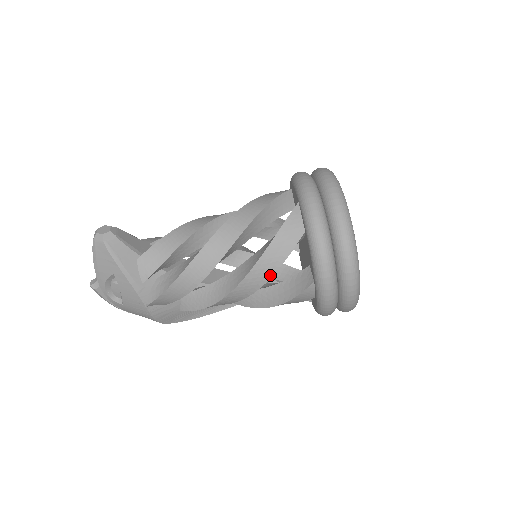
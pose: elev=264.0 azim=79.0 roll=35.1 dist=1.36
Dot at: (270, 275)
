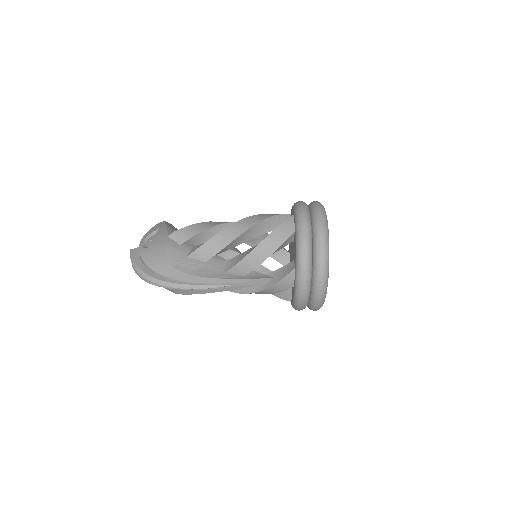
Dot at: (264, 219)
